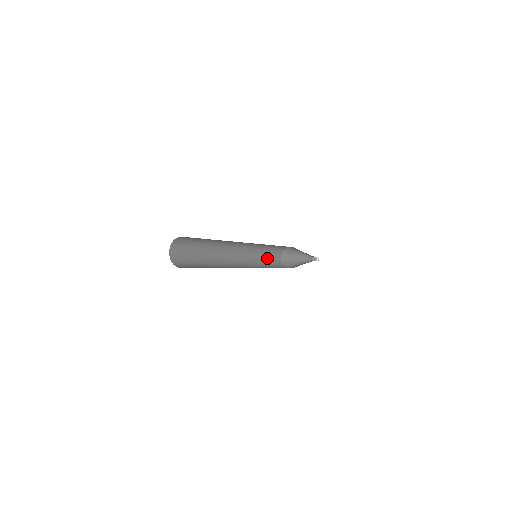
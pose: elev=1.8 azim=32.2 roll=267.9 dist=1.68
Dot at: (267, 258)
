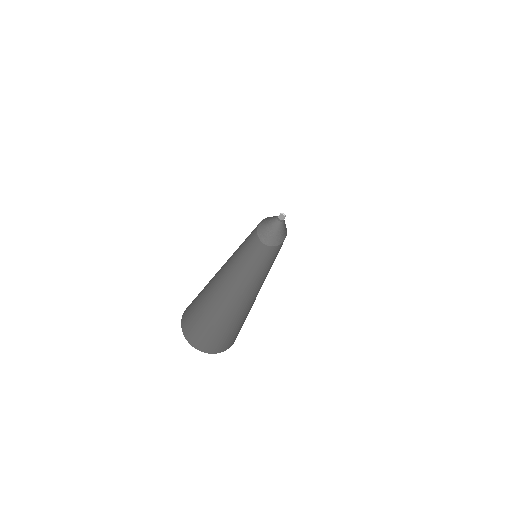
Dot at: (249, 241)
